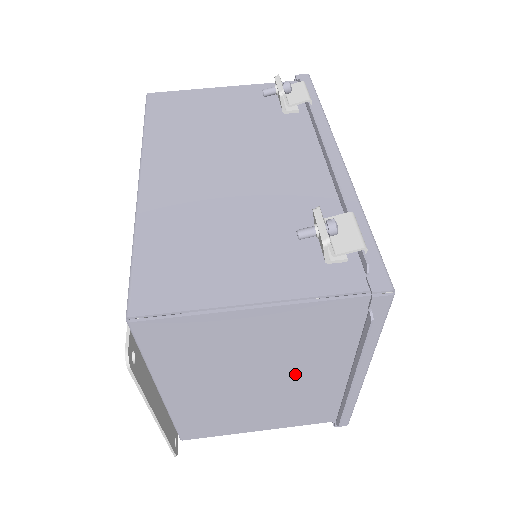
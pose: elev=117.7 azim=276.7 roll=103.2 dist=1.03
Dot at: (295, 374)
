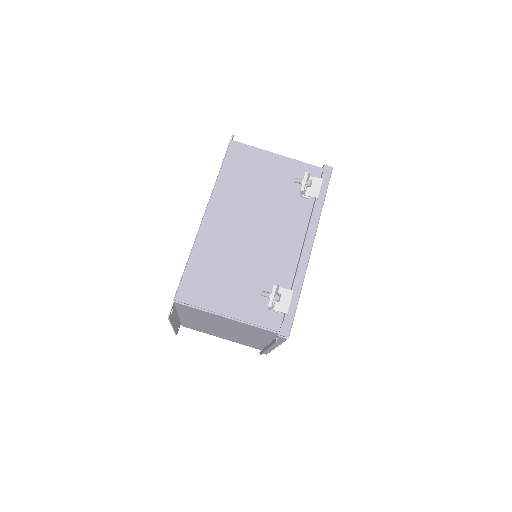
Dot at: (243, 334)
